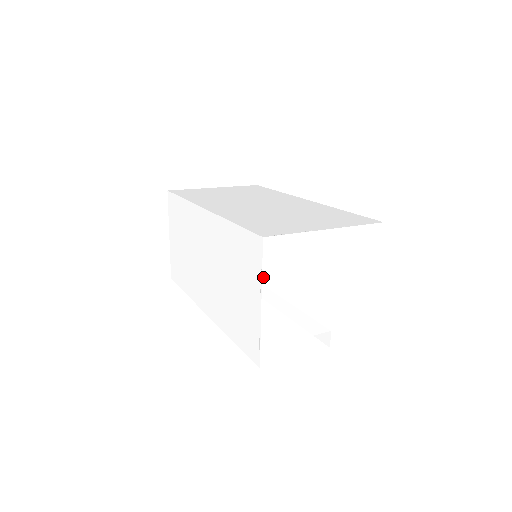
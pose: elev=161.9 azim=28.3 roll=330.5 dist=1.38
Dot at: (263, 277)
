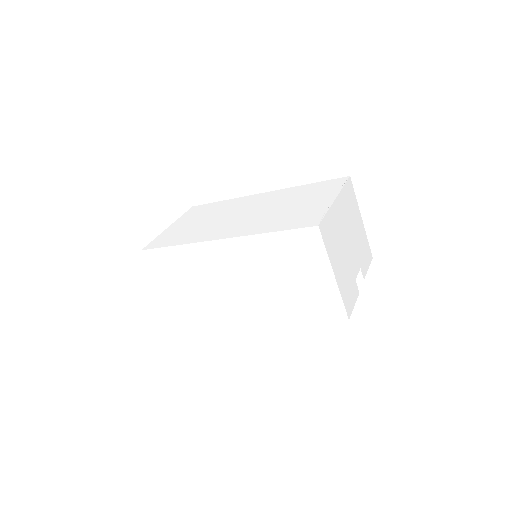
Dot at: (328, 254)
